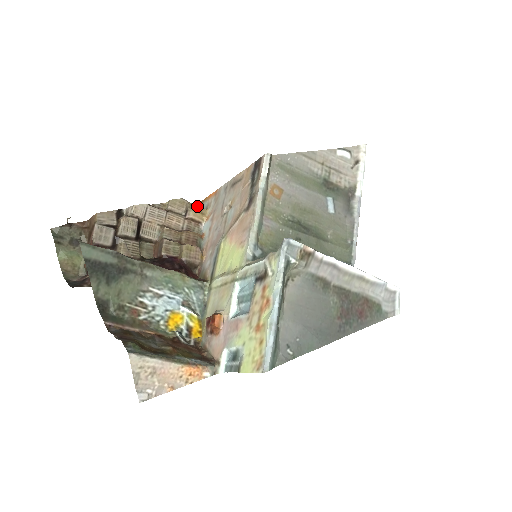
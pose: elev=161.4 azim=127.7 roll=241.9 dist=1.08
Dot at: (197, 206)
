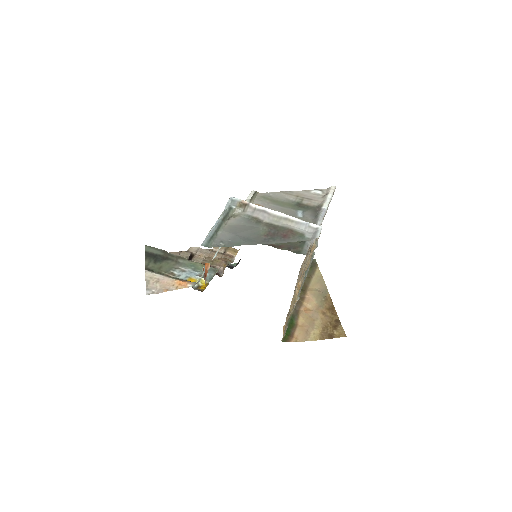
Dot at: (232, 248)
